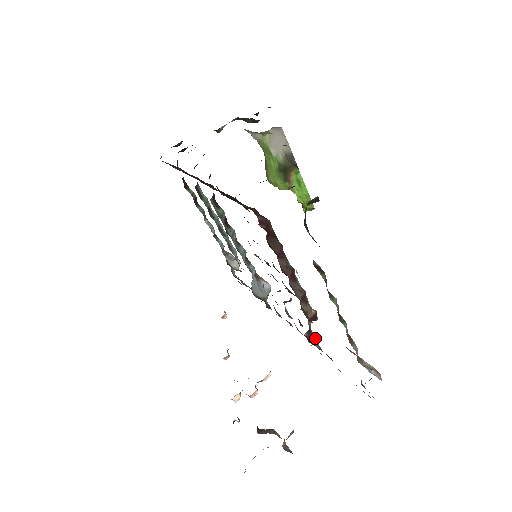
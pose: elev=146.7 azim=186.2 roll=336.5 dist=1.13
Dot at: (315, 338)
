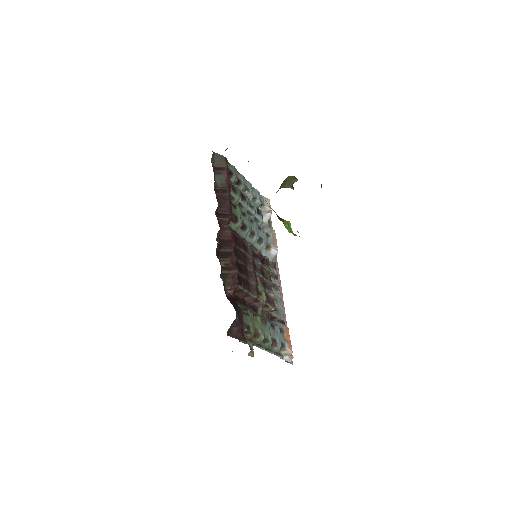
Dot at: (275, 316)
